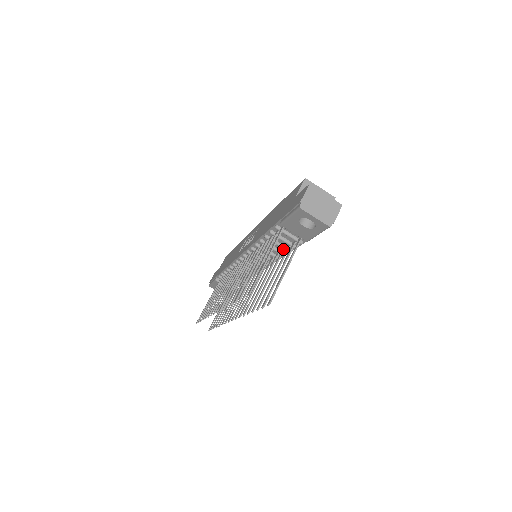
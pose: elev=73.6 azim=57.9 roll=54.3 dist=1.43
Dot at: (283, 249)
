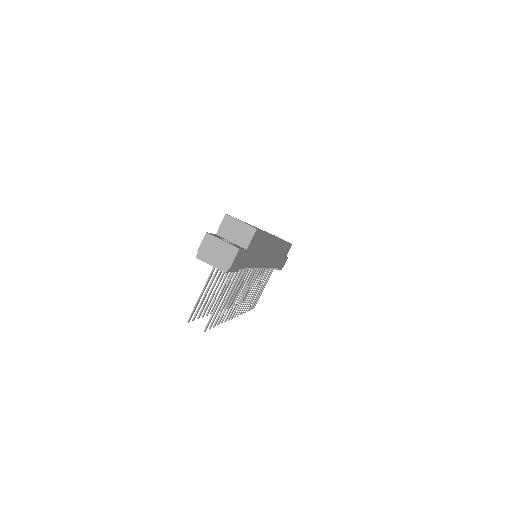
Dot at: occluded
